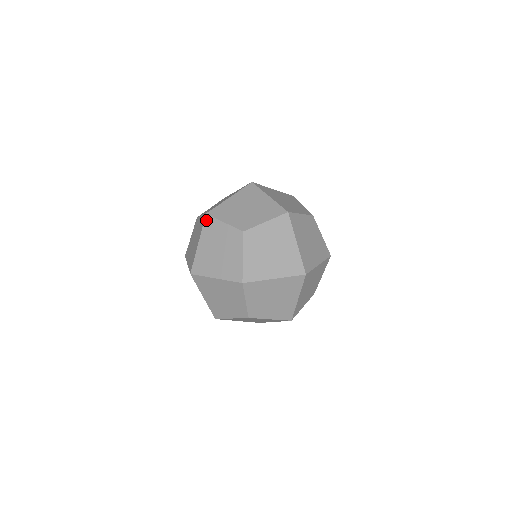
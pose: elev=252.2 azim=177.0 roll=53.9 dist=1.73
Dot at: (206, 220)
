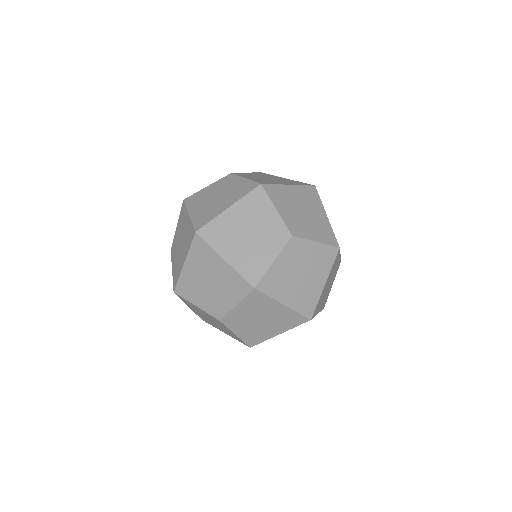
Dot at: (186, 201)
